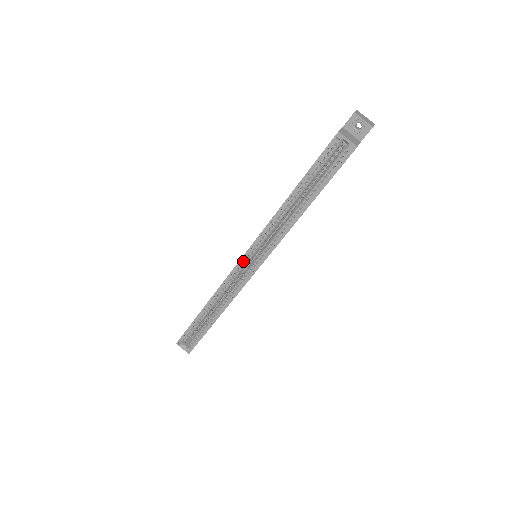
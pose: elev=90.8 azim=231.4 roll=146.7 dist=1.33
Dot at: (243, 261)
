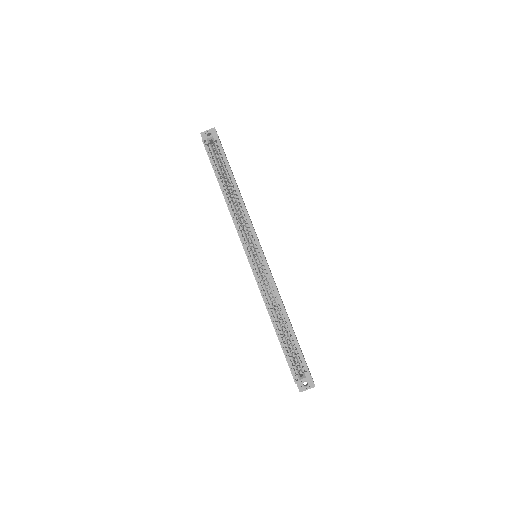
Dot at: (251, 260)
